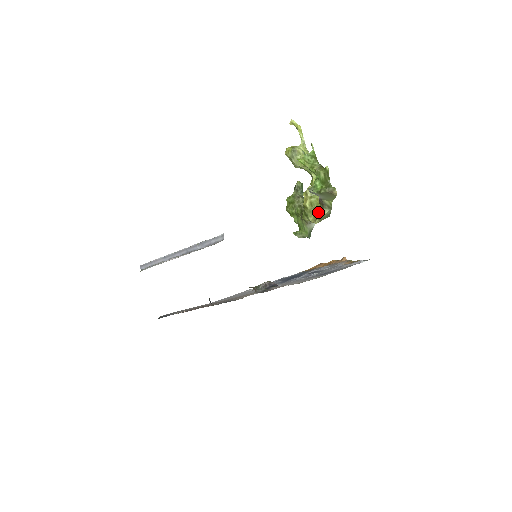
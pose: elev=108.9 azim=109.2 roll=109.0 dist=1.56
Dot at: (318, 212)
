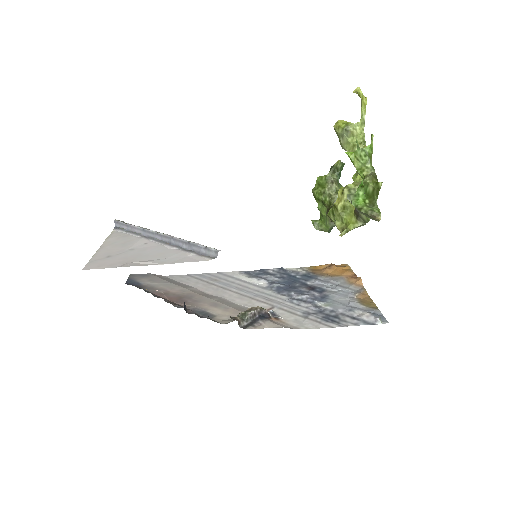
Dot at: (349, 221)
